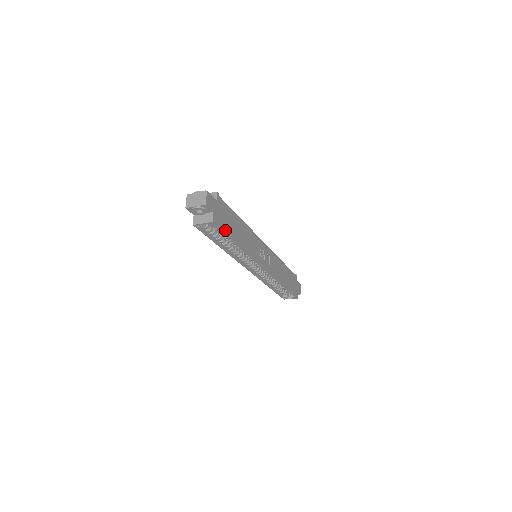
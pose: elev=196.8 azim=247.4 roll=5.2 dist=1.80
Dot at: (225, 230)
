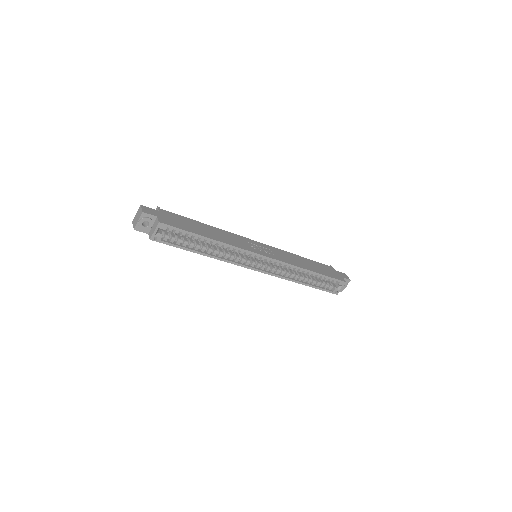
Dot at: (182, 228)
